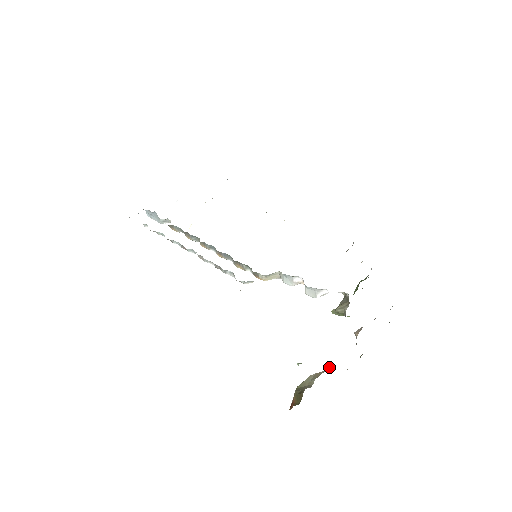
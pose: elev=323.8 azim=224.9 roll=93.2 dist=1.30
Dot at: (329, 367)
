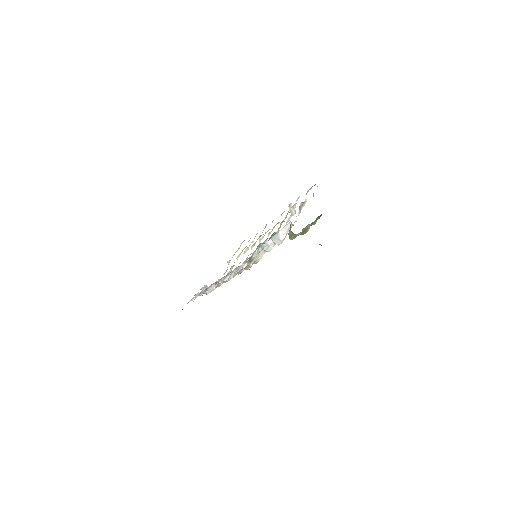
Dot at: occluded
